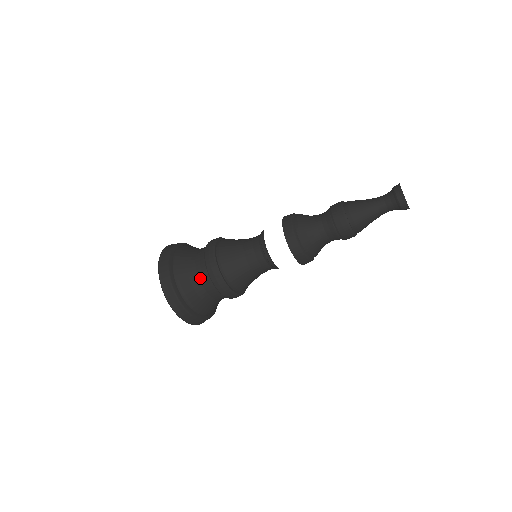
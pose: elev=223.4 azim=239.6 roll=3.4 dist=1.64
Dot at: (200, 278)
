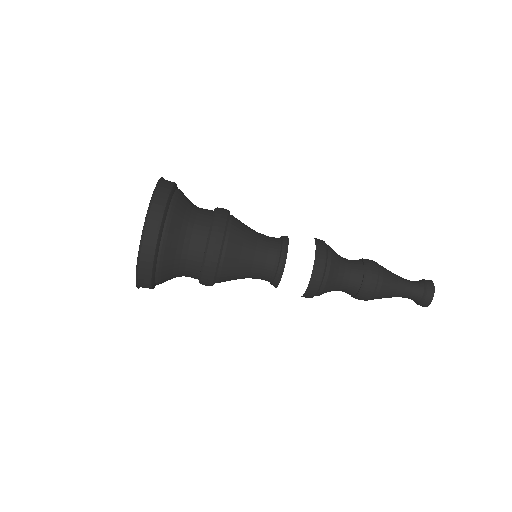
Dot at: (194, 229)
